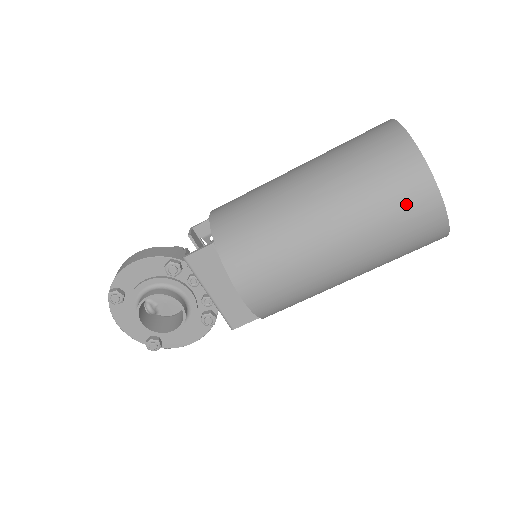
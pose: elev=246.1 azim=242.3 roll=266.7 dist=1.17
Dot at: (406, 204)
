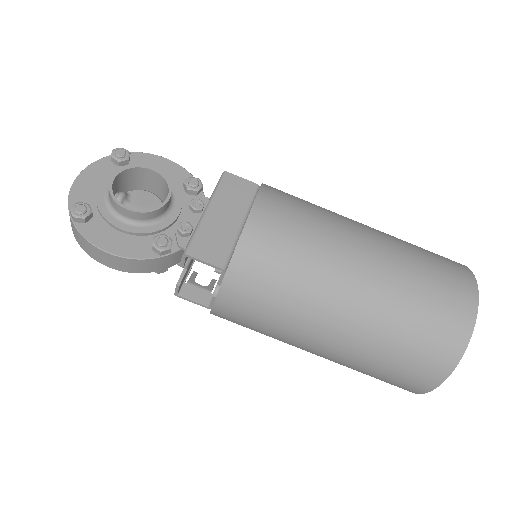
Dot at: (446, 274)
